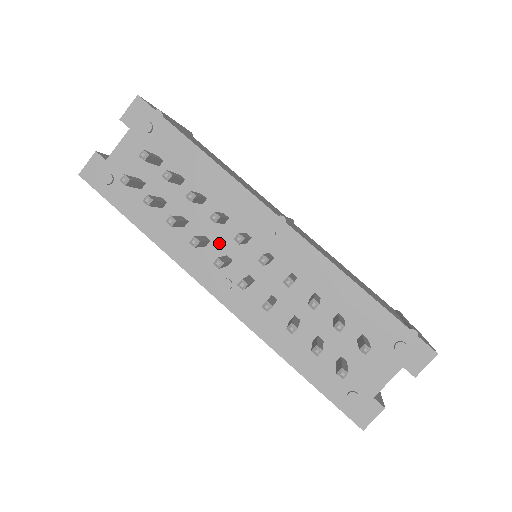
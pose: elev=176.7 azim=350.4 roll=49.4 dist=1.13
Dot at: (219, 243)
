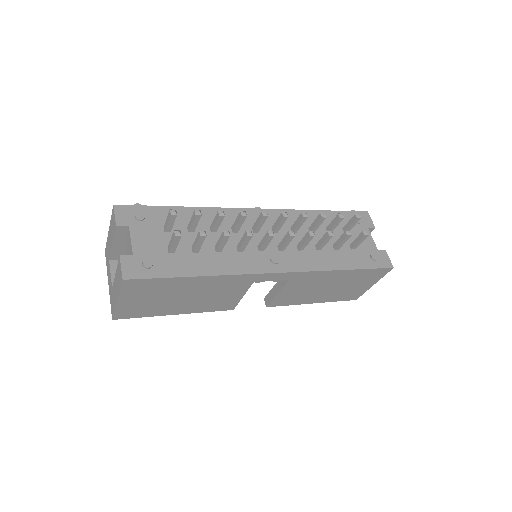
Dot at: occluded
